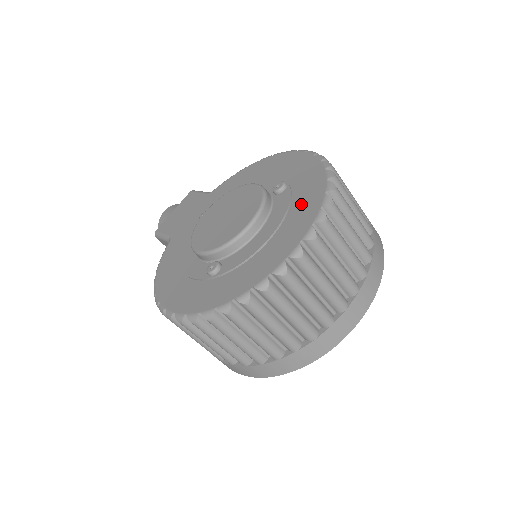
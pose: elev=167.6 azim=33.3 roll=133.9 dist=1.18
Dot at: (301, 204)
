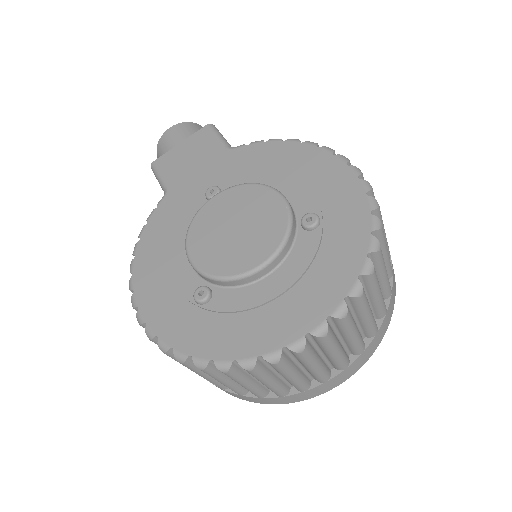
Dot at: (326, 271)
